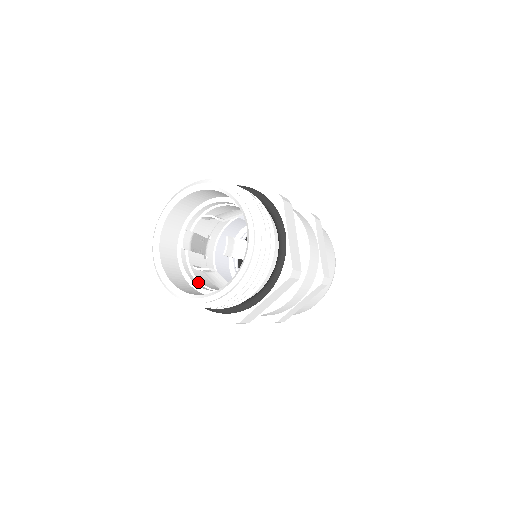
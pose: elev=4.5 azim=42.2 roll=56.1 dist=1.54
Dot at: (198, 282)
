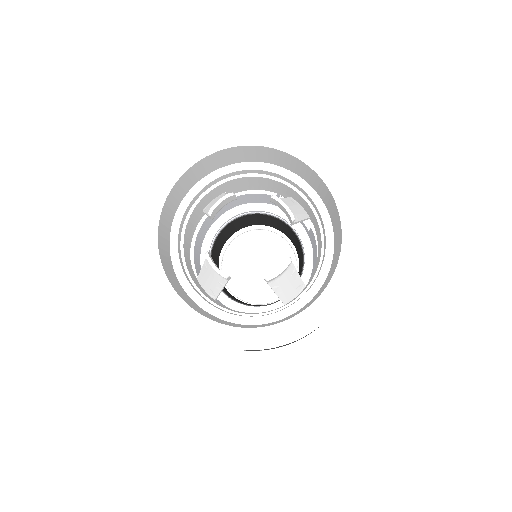
Dot at: (182, 259)
